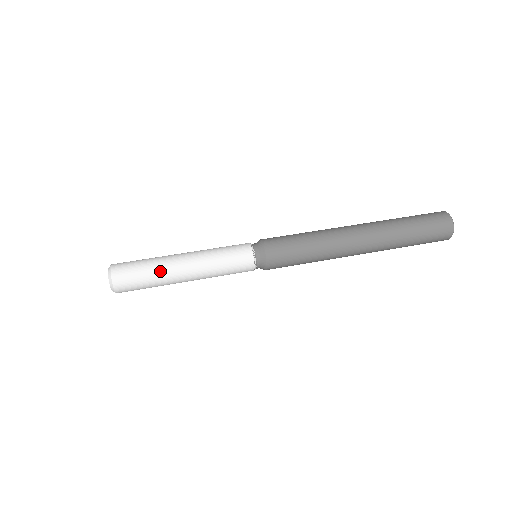
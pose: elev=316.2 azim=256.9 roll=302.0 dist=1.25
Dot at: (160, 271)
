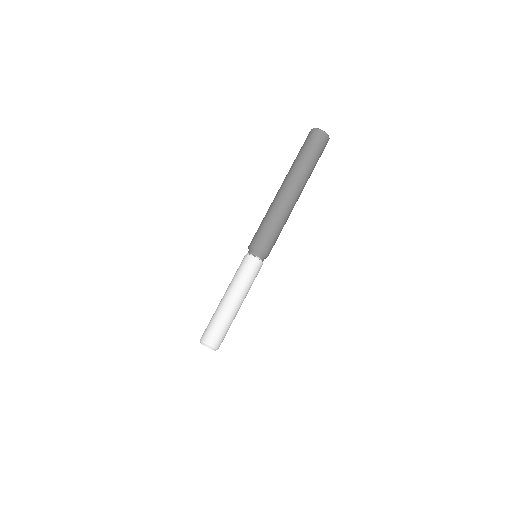
Dot at: (223, 314)
